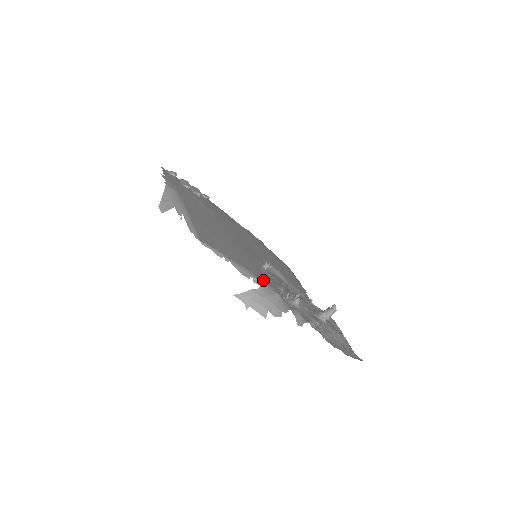
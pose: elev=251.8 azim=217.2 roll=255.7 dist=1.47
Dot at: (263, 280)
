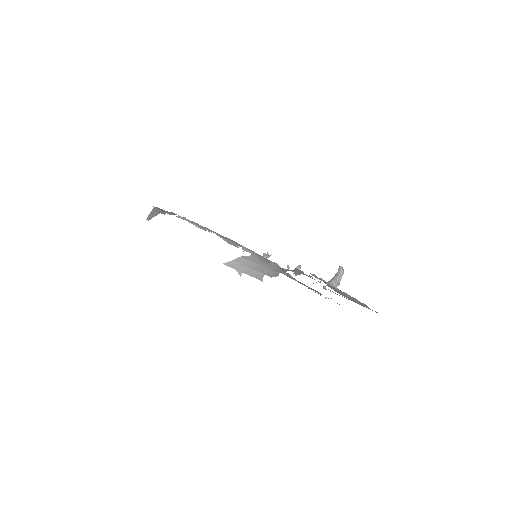
Dot at: occluded
